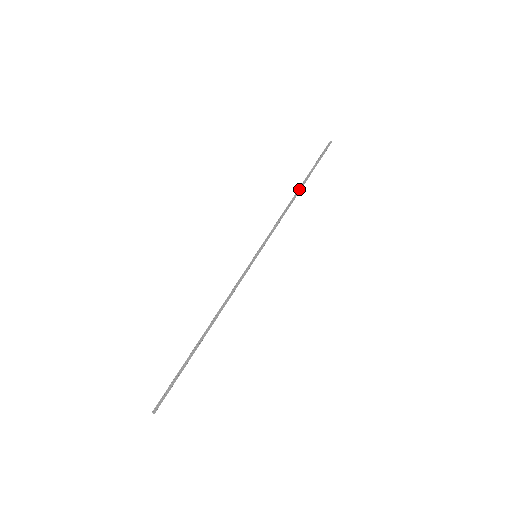
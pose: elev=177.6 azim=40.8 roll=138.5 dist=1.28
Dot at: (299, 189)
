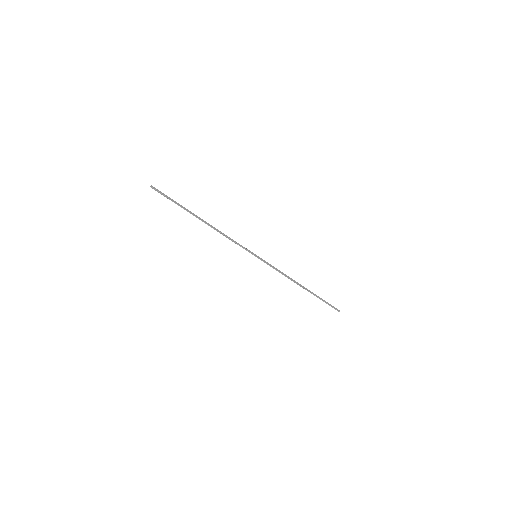
Dot at: occluded
